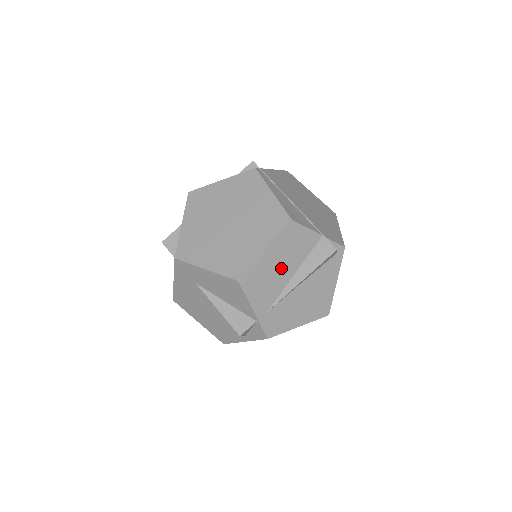
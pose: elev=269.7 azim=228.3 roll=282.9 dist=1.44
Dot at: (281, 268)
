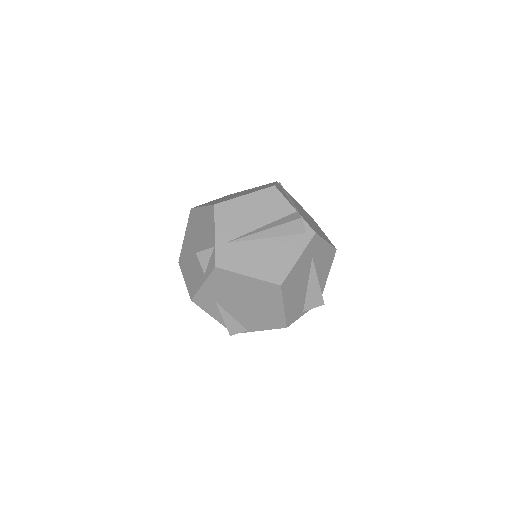
Dot at: (252, 216)
